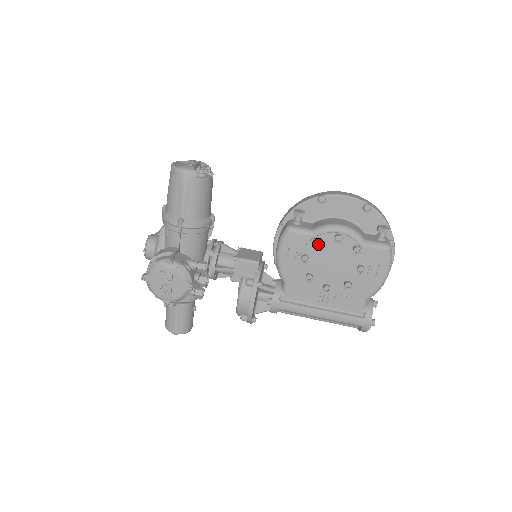
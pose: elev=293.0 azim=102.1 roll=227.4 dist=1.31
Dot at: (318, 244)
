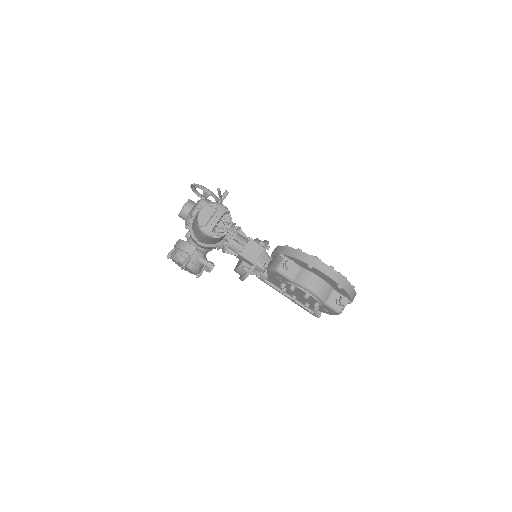
Dot at: occluded
